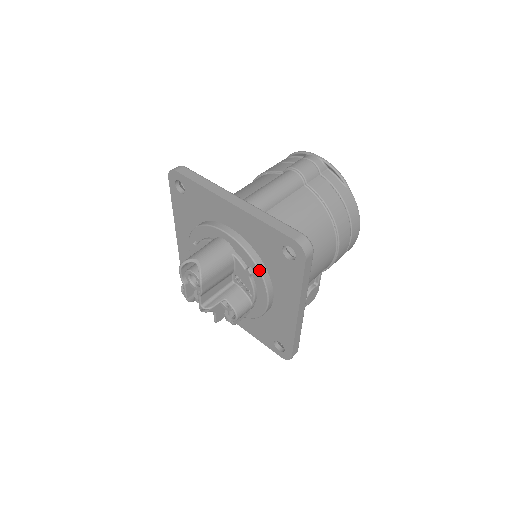
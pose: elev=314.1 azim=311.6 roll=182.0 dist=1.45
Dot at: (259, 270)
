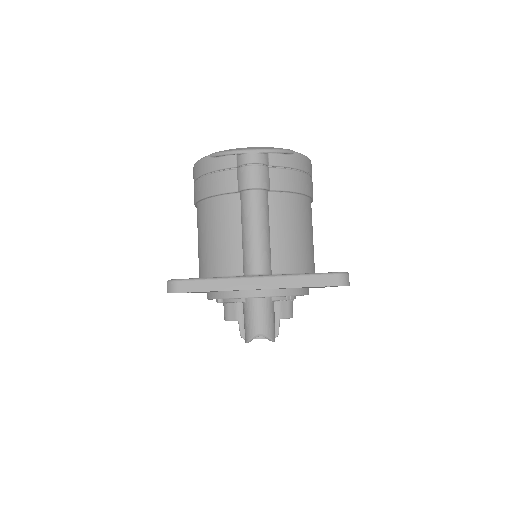
Dot at: (300, 295)
